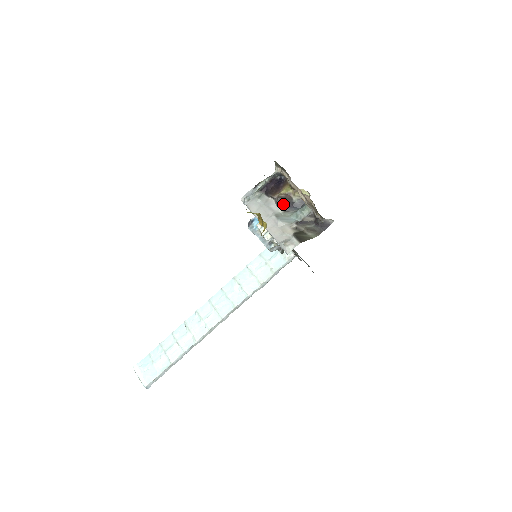
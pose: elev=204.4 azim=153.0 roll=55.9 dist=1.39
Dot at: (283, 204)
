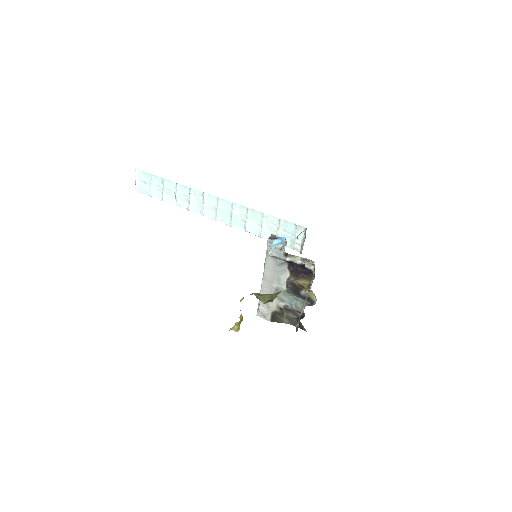
Dot at: (290, 287)
